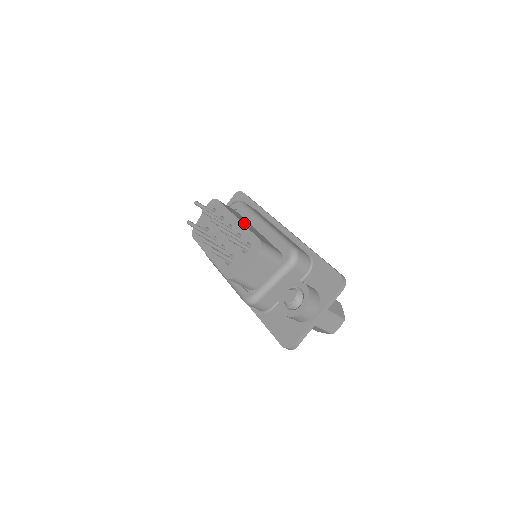
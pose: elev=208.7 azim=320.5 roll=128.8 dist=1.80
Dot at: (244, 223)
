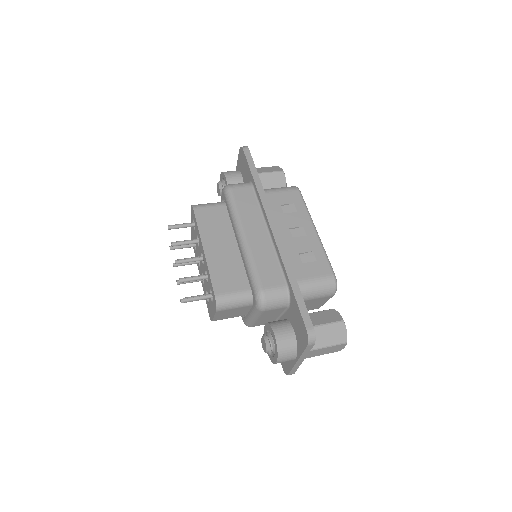
Dot at: (212, 254)
